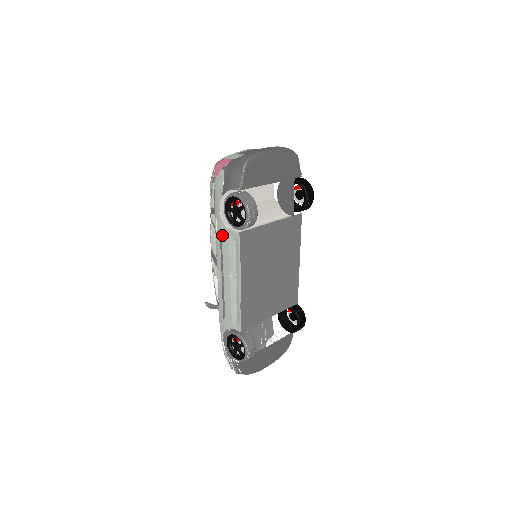
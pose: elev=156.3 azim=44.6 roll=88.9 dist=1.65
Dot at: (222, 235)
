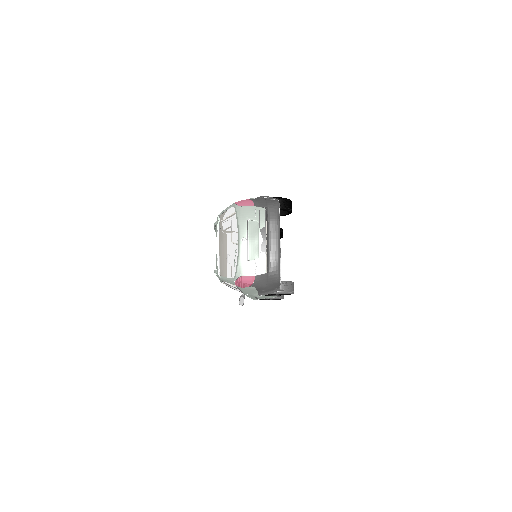
Dot at: occluded
